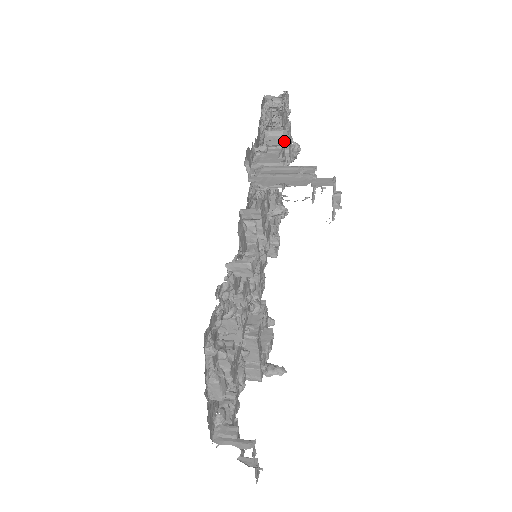
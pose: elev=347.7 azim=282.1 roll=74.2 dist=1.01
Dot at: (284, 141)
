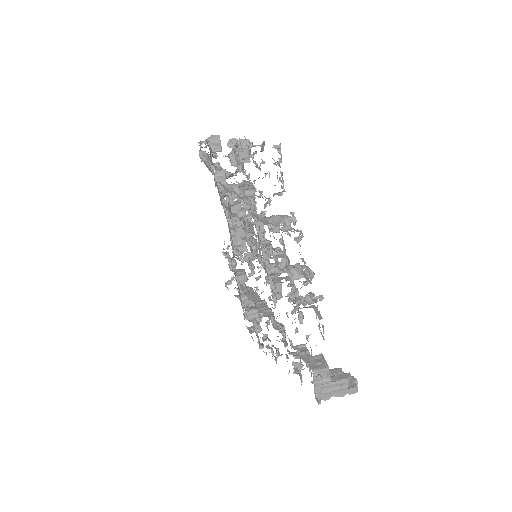
Dot at: occluded
